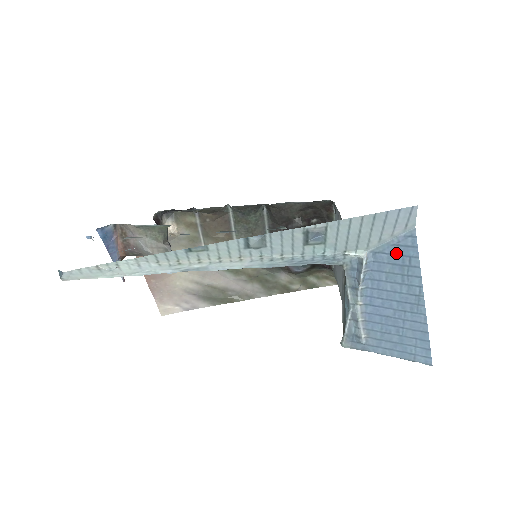
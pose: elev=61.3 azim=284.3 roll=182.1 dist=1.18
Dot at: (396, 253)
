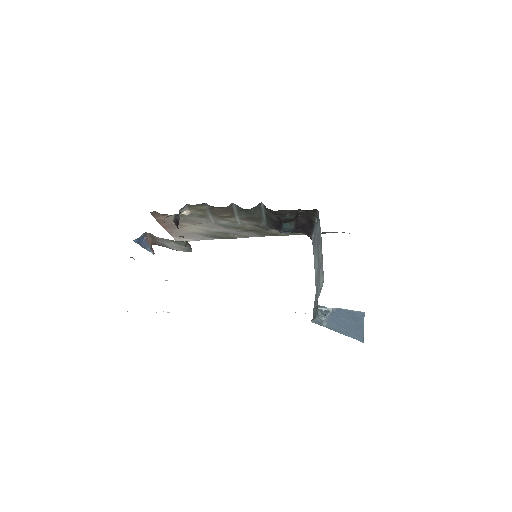
Dot at: (351, 314)
